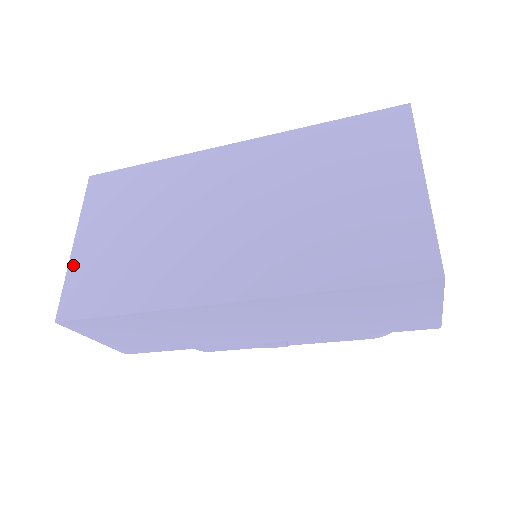
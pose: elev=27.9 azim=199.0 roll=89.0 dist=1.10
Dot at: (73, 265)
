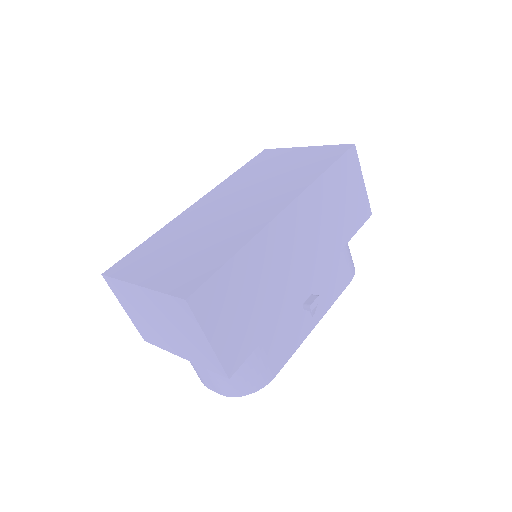
Dot at: (156, 286)
